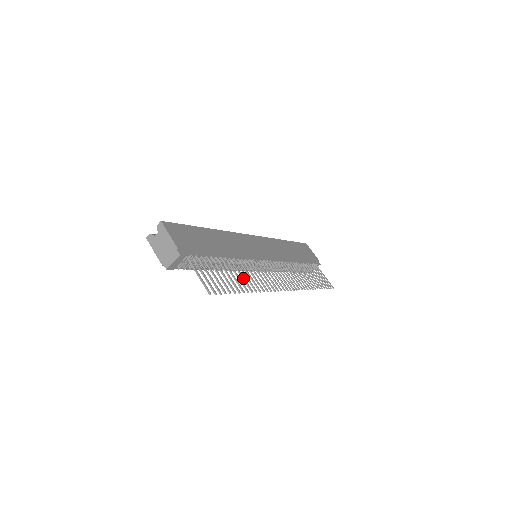
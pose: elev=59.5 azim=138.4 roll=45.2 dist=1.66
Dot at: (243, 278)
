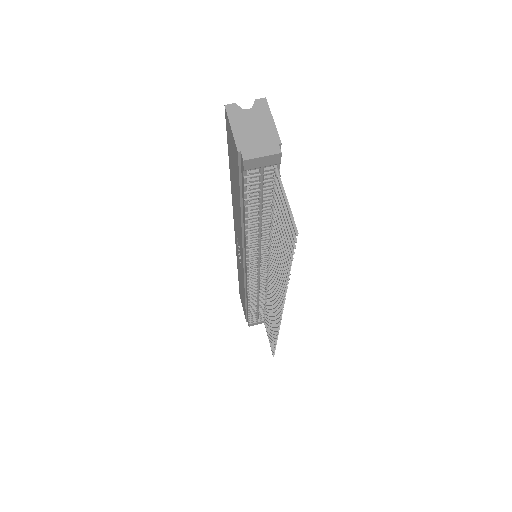
Dot at: occluded
